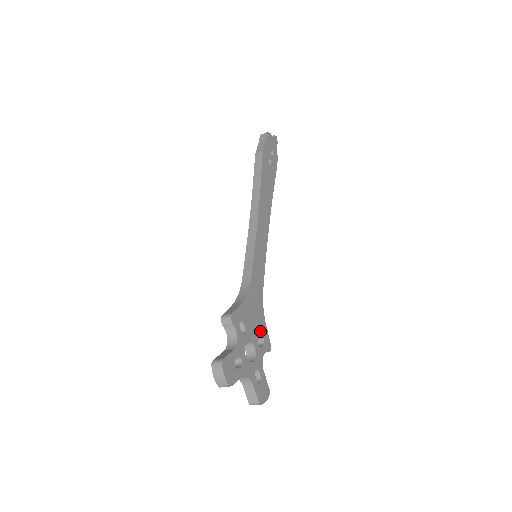
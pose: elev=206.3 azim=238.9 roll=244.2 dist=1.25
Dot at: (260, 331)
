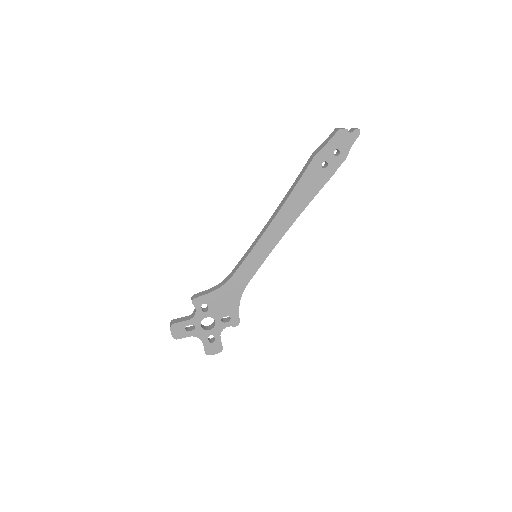
Dot at: (228, 312)
